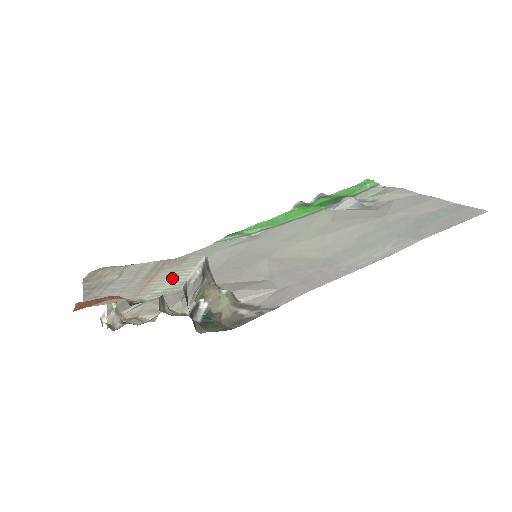
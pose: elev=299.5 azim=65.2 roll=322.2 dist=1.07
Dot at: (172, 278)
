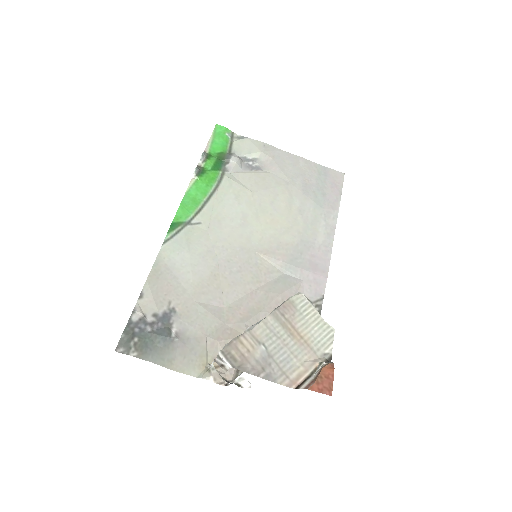
Dot at: (314, 325)
